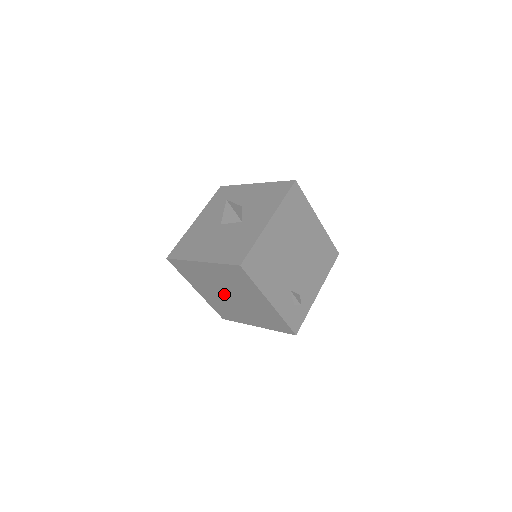
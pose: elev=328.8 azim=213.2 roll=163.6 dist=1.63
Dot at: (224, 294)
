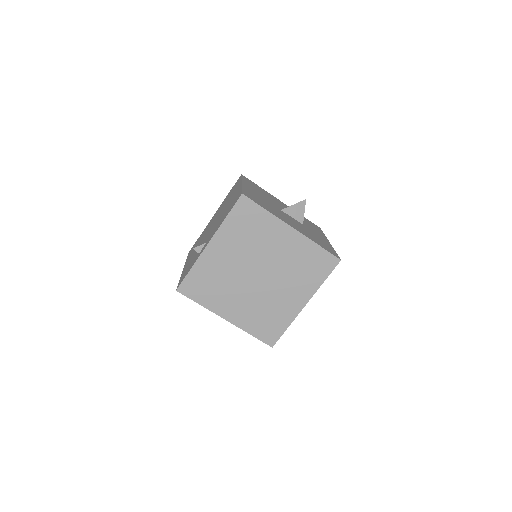
Dot at: (253, 269)
